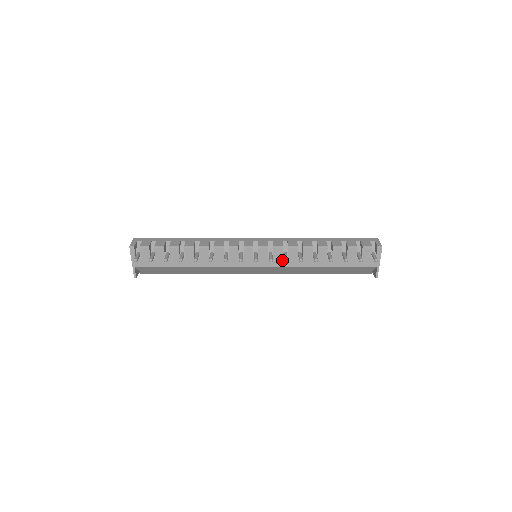
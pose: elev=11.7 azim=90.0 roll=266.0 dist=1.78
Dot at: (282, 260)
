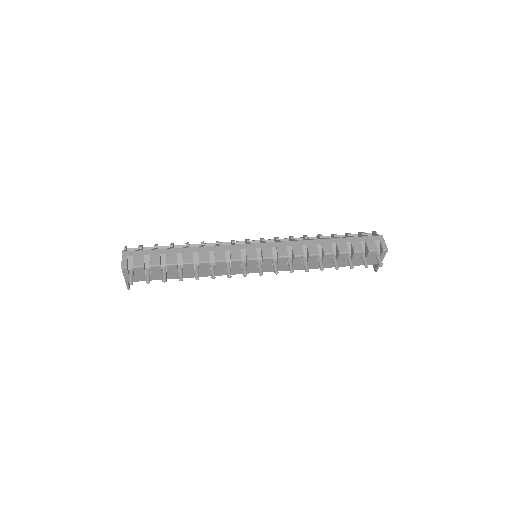
Dot at: (286, 266)
